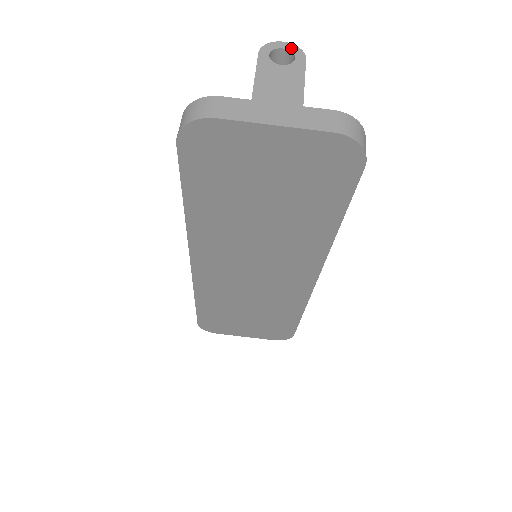
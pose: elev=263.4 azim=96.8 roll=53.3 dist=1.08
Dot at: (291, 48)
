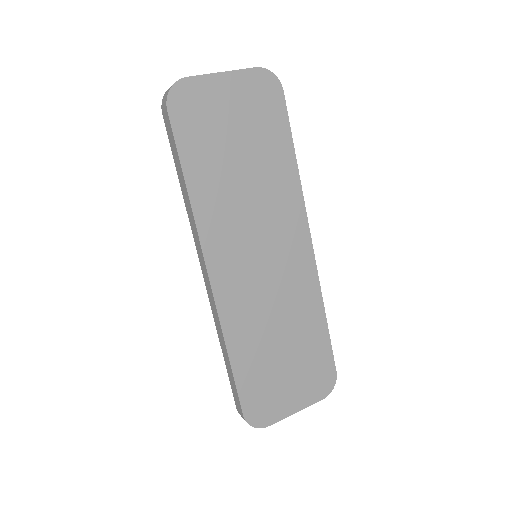
Dot at: occluded
